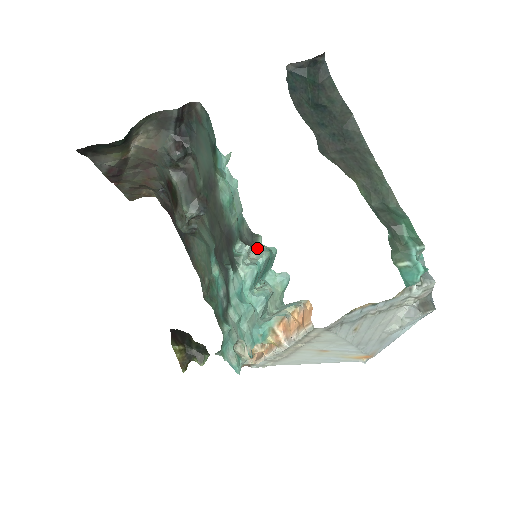
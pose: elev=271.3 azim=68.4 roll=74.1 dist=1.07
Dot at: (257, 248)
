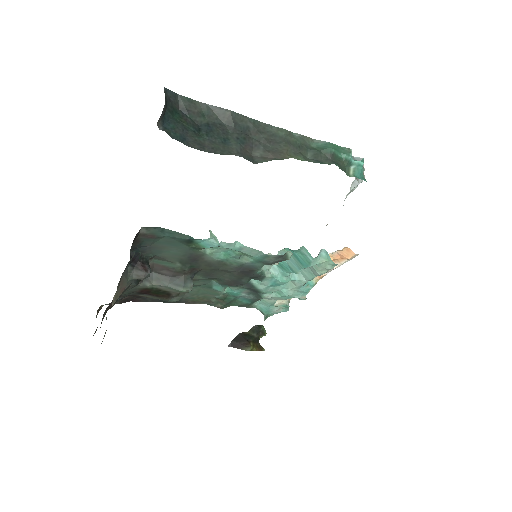
Dot at: (289, 258)
